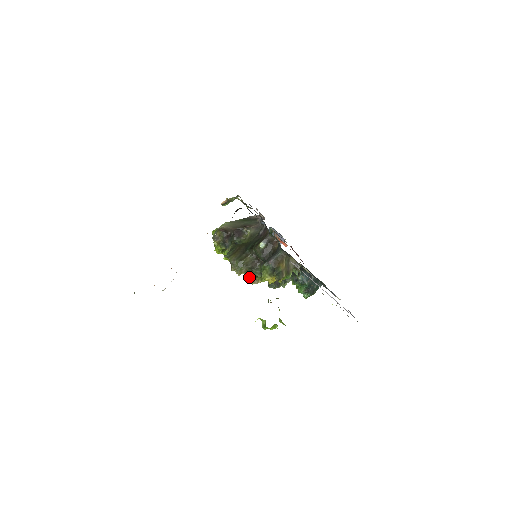
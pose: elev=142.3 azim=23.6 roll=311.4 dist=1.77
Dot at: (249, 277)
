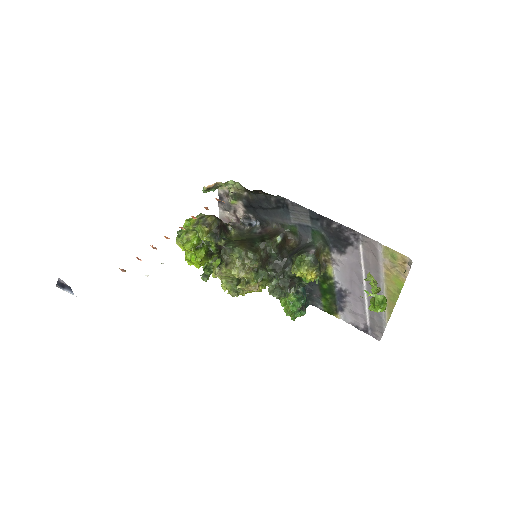
Dot at: (249, 280)
